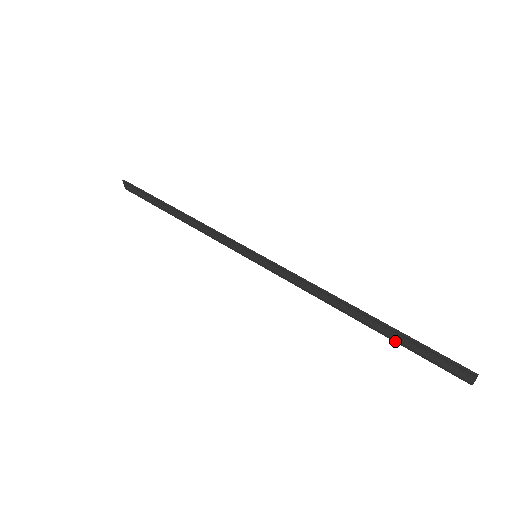
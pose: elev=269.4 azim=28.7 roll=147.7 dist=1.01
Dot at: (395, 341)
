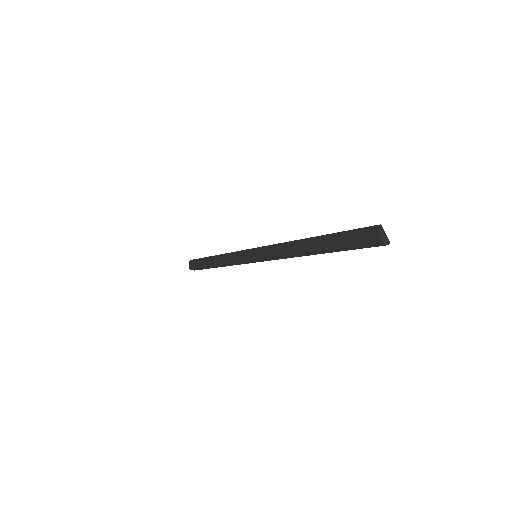
Dot at: (332, 246)
